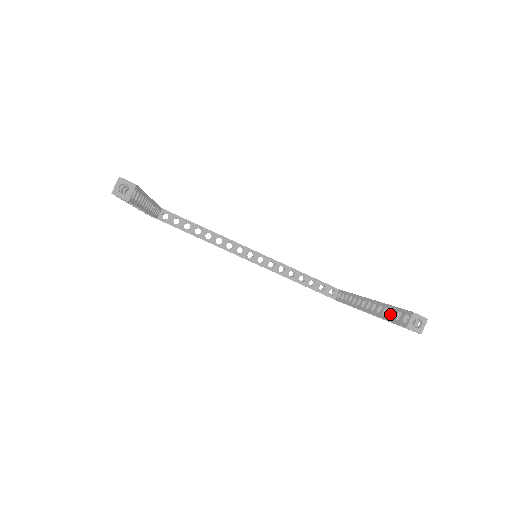
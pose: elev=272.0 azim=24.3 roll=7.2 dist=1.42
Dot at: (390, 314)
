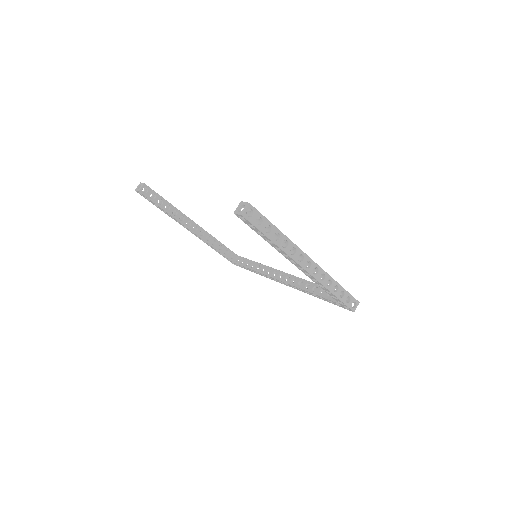
Dot at: occluded
